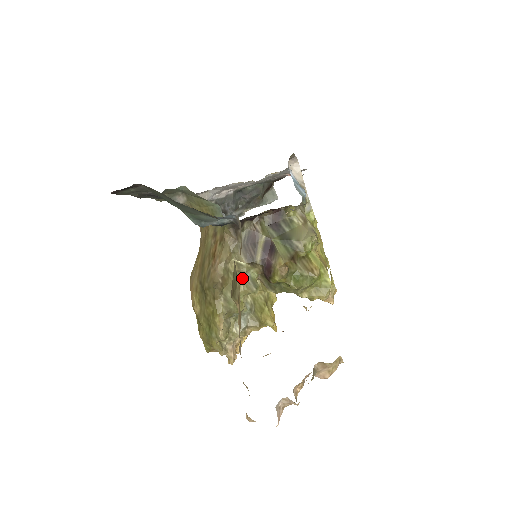
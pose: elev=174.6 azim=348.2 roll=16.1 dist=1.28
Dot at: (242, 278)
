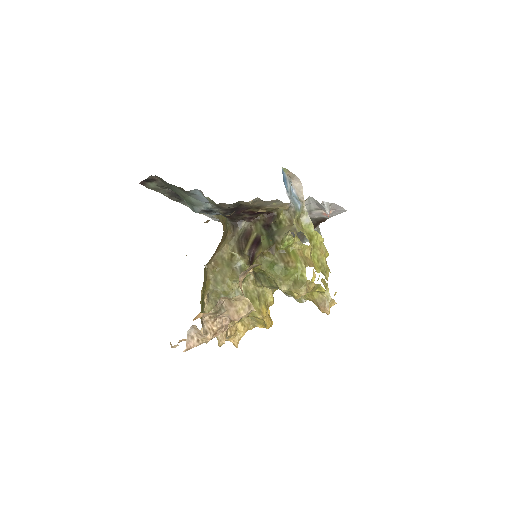
Dot at: (233, 266)
